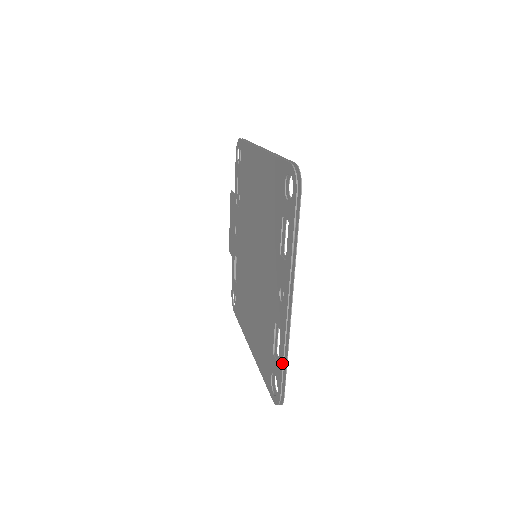
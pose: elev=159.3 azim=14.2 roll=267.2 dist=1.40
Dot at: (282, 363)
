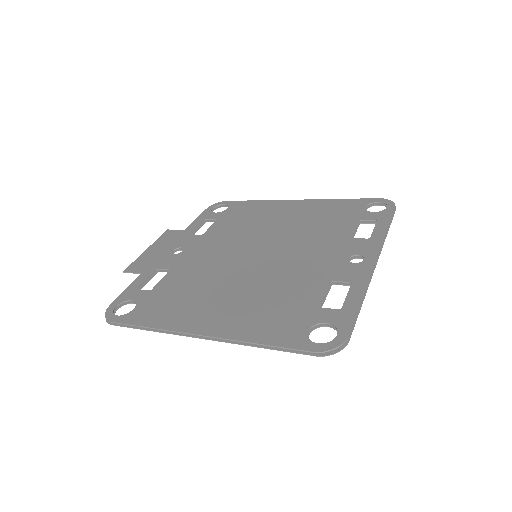
Dot at: (359, 303)
